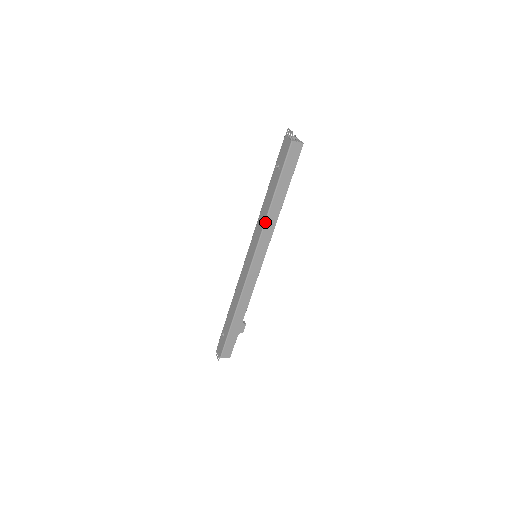
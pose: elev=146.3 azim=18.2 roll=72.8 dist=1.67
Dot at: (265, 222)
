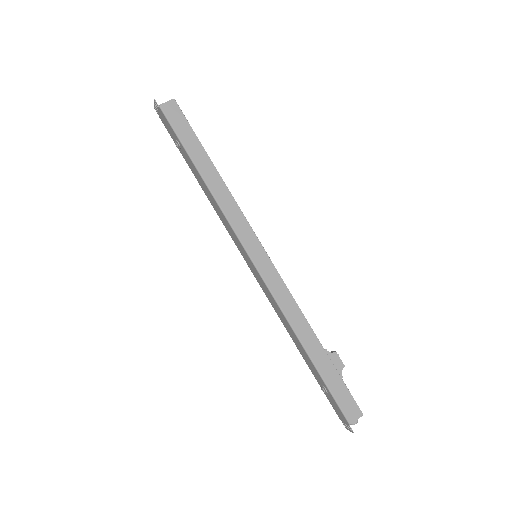
Dot at: (219, 206)
